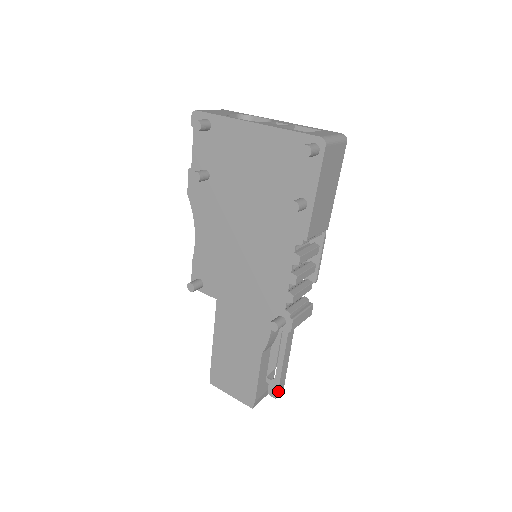
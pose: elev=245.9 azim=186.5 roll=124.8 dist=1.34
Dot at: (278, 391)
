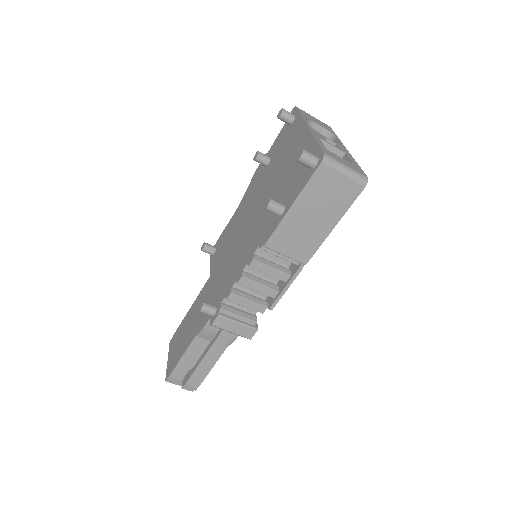
Dot at: (186, 383)
